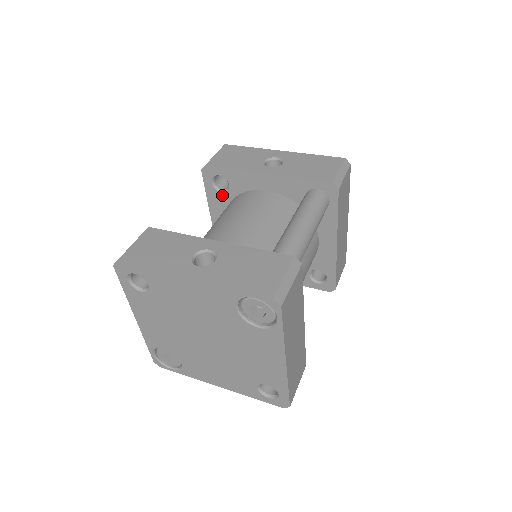
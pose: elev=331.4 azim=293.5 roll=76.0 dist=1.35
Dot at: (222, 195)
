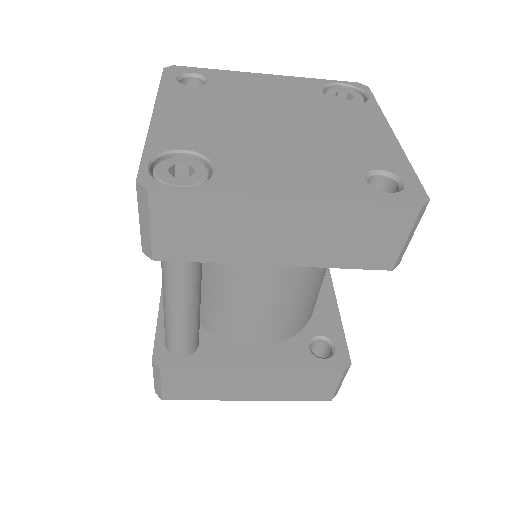
Dot at: occluded
